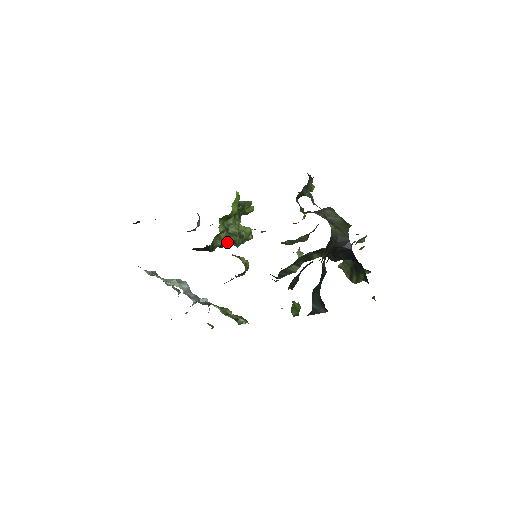
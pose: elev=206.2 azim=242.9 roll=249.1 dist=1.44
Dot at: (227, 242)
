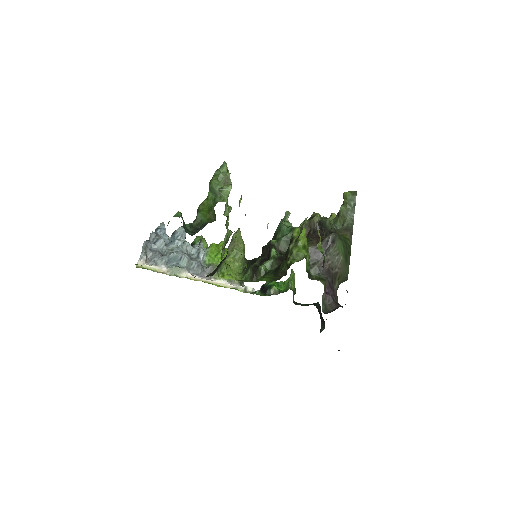
Dot at: occluded
